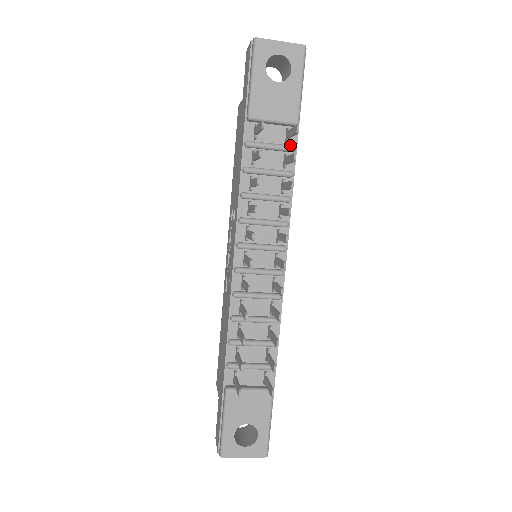
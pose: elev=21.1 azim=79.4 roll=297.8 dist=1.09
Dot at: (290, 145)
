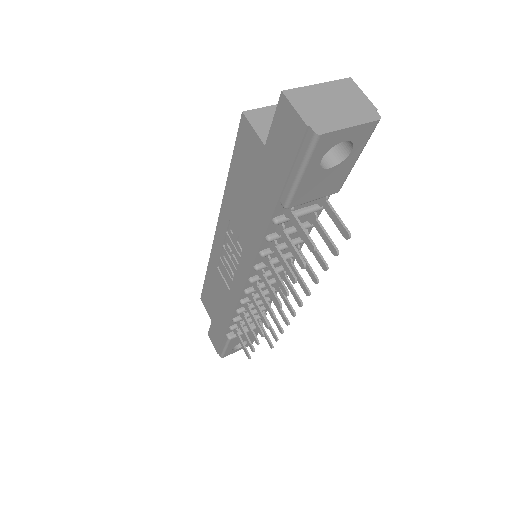
Dot at: (322, 205)
